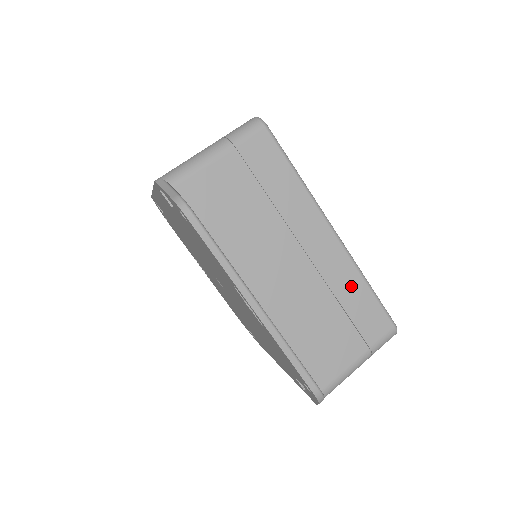
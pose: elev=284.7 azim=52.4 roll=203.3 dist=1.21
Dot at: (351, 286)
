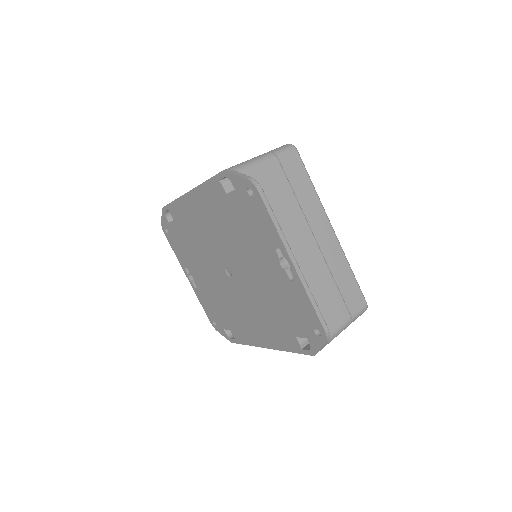
Dot at: (342, 269)
